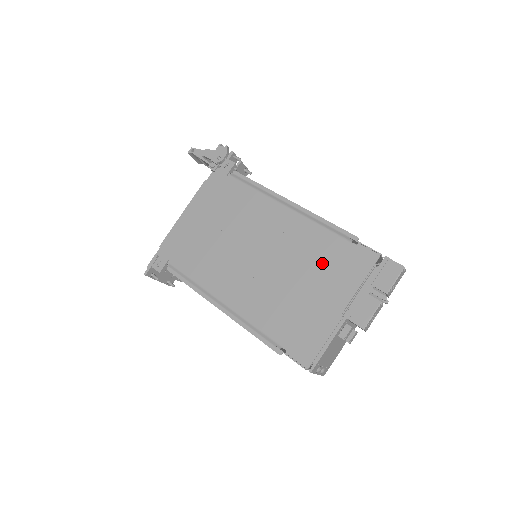
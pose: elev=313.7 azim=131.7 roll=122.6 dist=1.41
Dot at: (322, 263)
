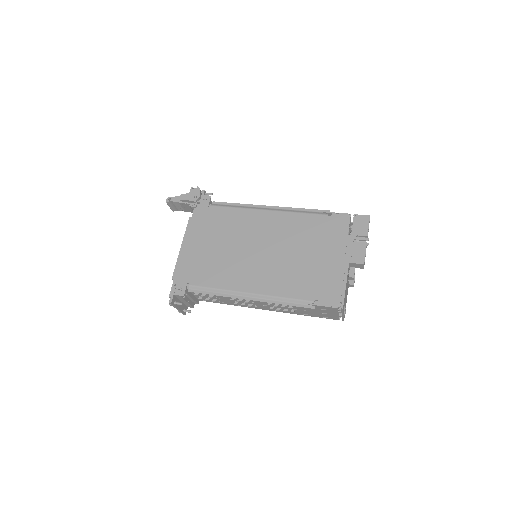
Dot at: (313, 235)
